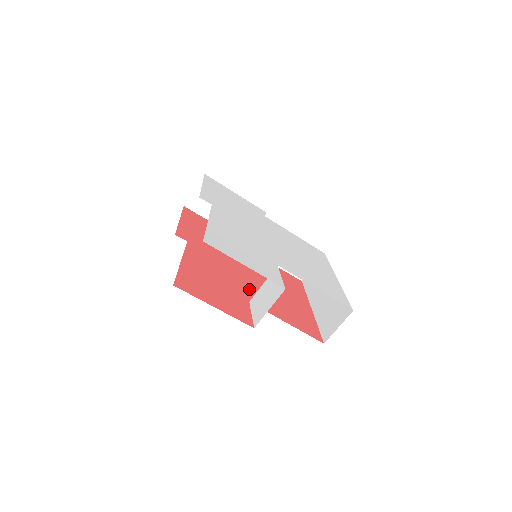
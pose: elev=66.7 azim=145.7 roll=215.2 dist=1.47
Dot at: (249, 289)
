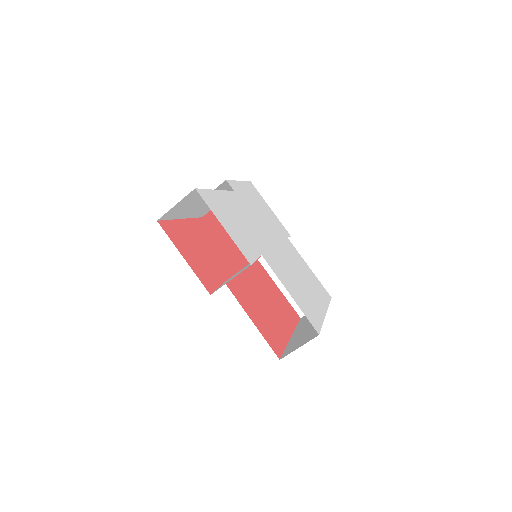
Dot at: (234, 278)
